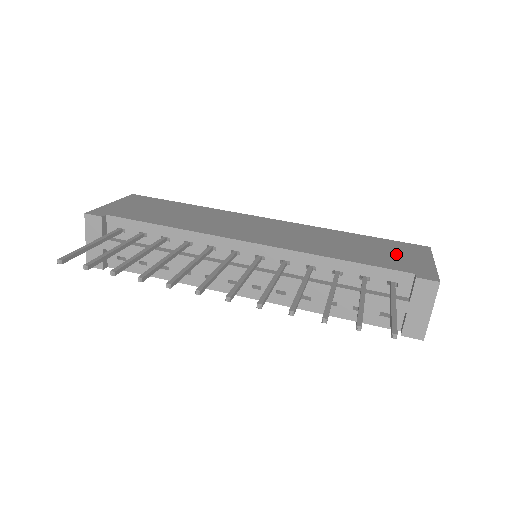
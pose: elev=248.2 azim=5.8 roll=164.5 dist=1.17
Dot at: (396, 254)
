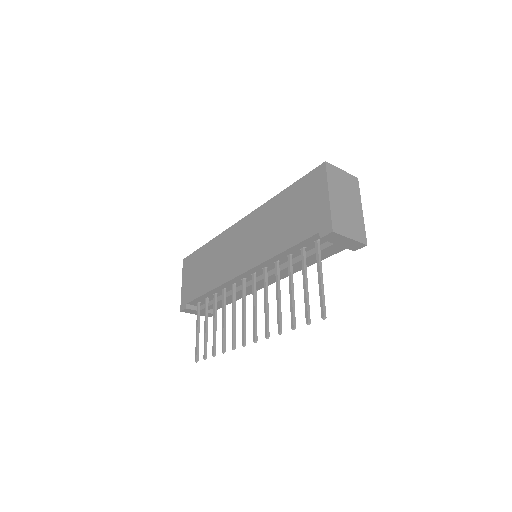
Dot at: (307, 206)
